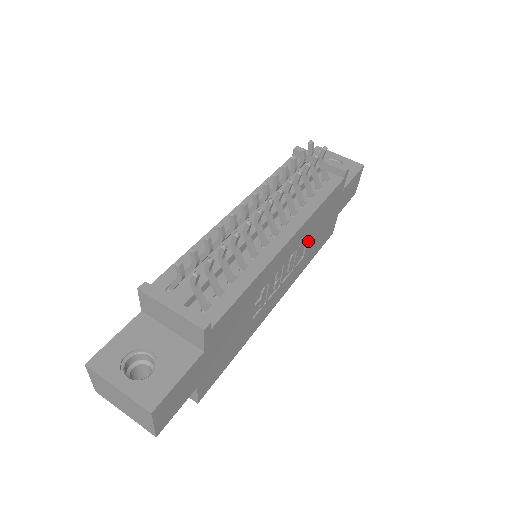
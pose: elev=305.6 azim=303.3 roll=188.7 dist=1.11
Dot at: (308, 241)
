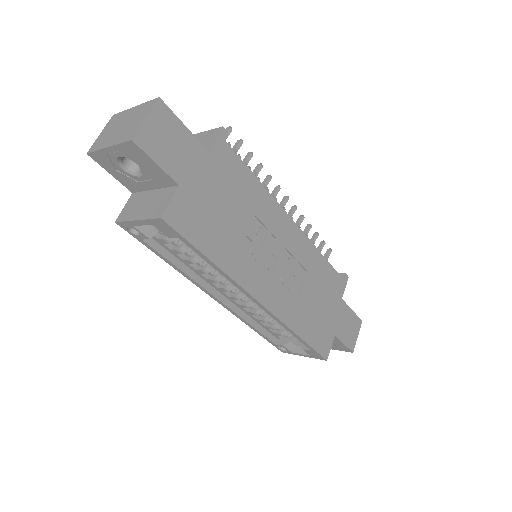
Dot at: (305, 283)
